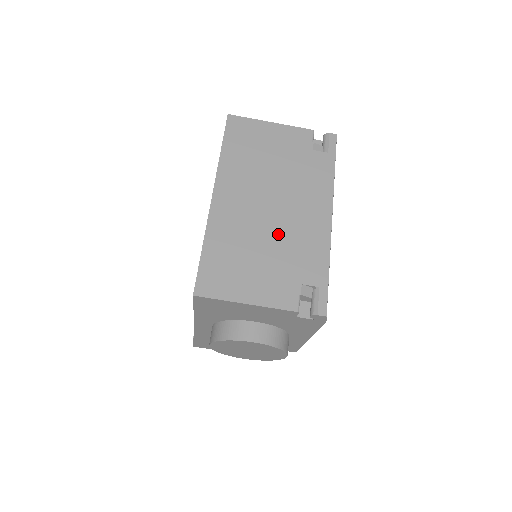
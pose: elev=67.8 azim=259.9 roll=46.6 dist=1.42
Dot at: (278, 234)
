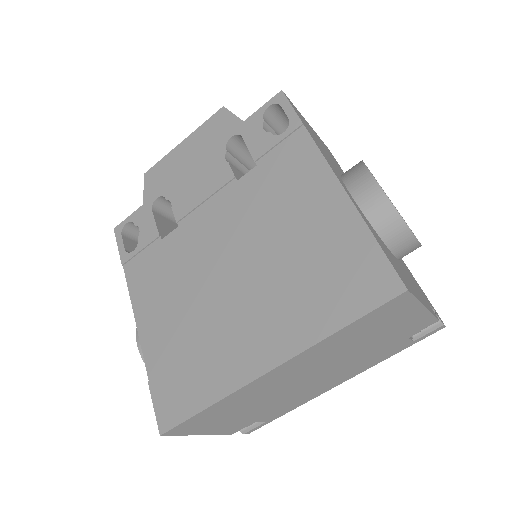
Dot at: (284, 397)
